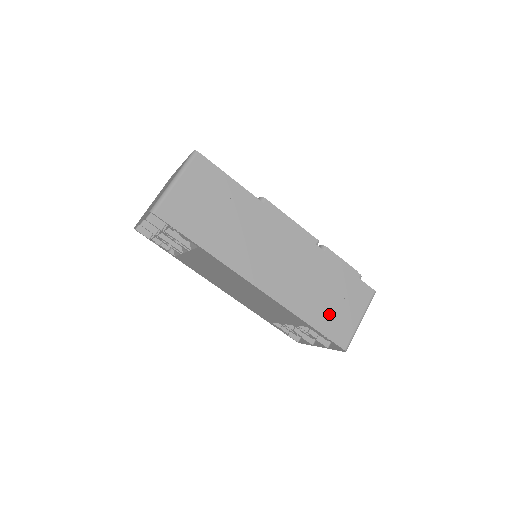
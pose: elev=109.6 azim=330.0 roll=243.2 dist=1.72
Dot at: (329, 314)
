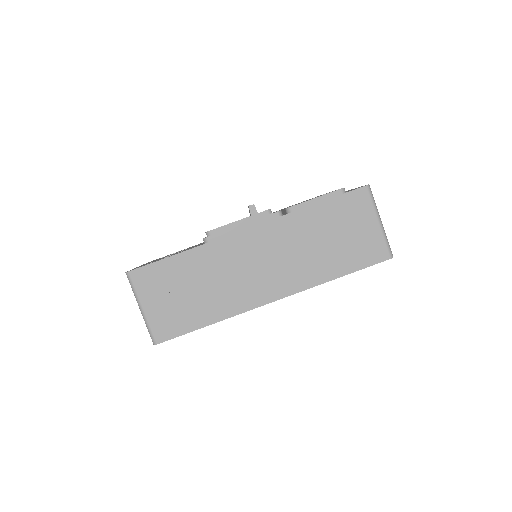
Dot at: (348, 250)
